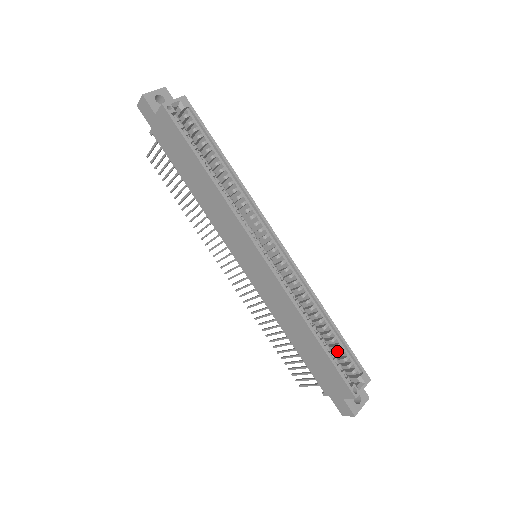
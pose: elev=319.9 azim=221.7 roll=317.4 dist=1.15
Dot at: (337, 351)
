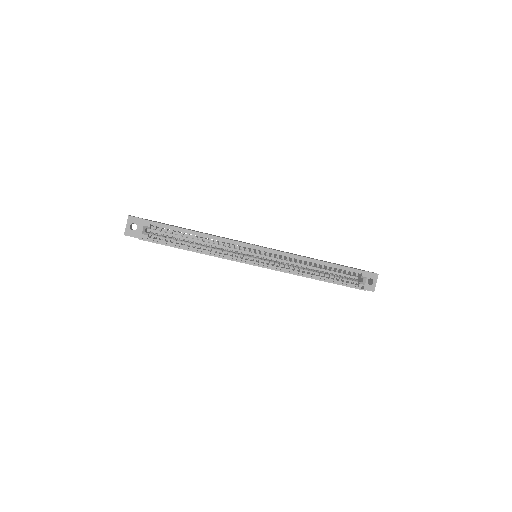
Dot at: (339, 271)
